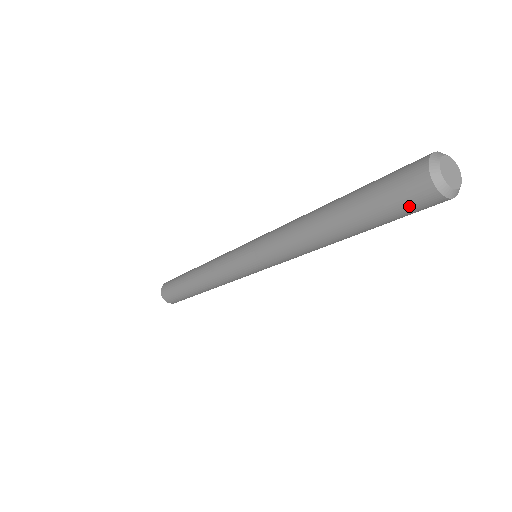
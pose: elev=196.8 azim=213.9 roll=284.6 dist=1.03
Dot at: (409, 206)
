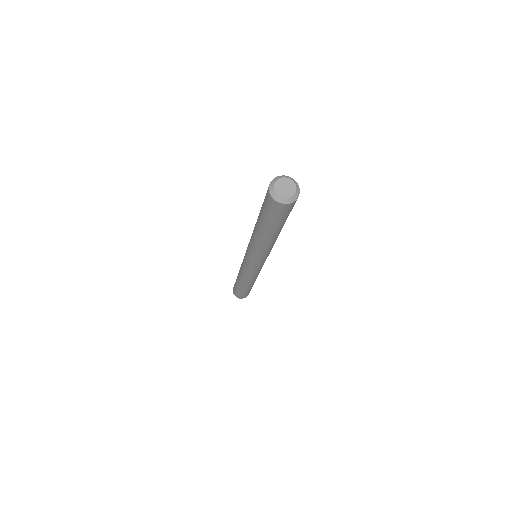
Dot at: (274, 211)
